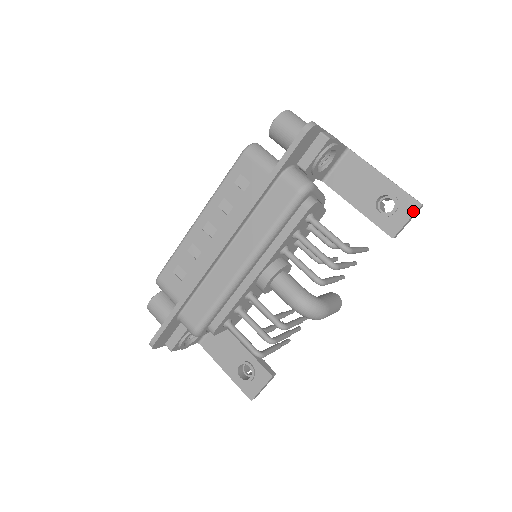
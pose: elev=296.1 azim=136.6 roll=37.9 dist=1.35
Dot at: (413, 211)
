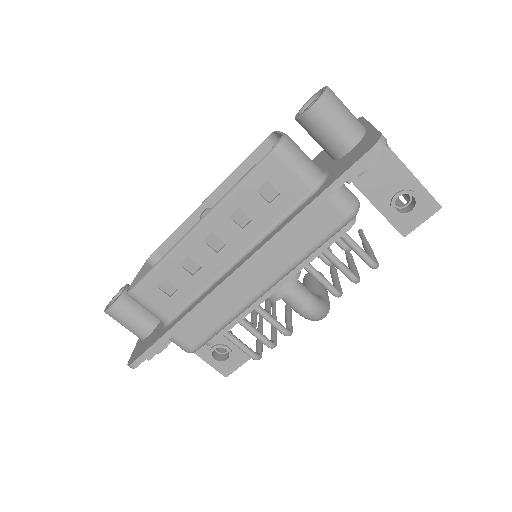
Dot at: (431, 213)
